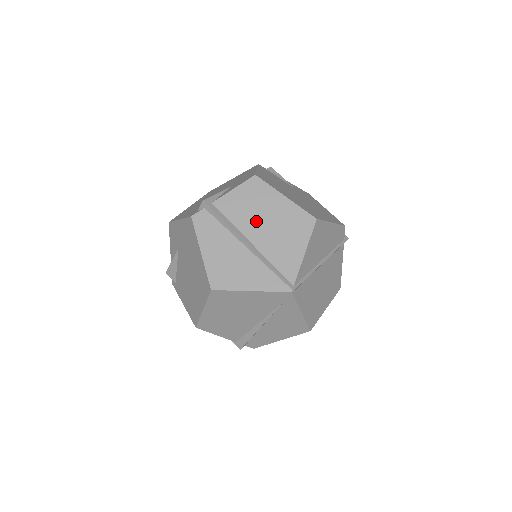
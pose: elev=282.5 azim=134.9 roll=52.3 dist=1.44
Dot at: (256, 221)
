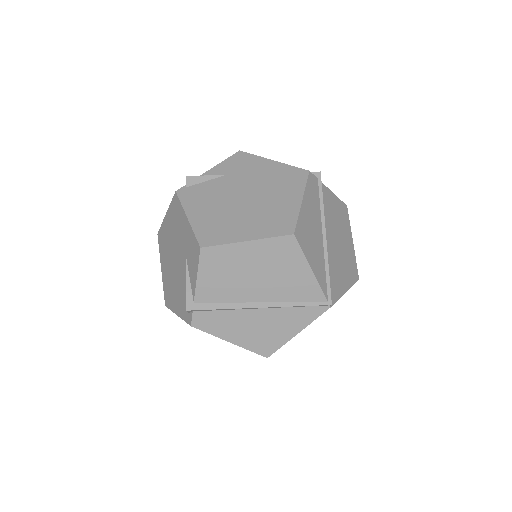
Dot at: (245, 283)
